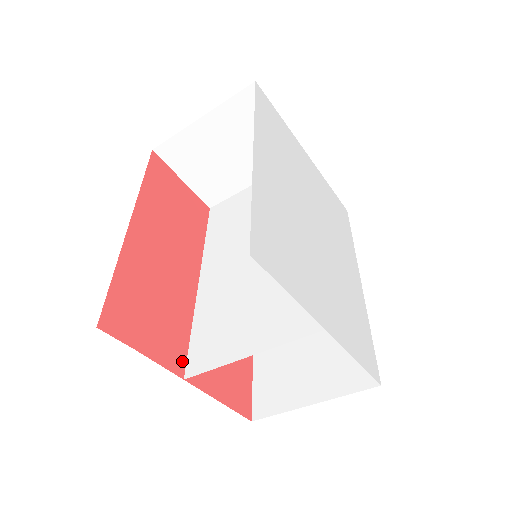
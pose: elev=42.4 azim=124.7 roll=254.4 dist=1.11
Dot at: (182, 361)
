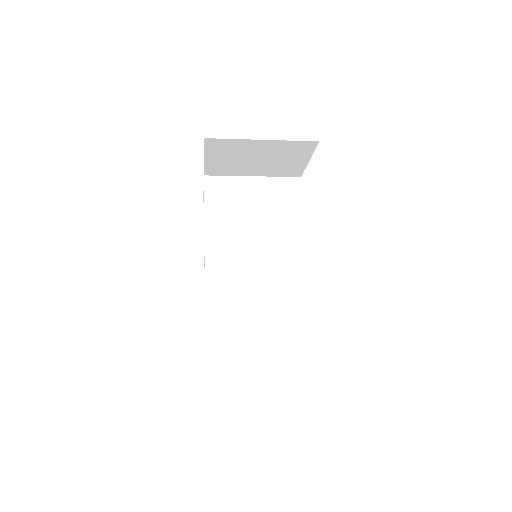
Dot at: (205, 332)
